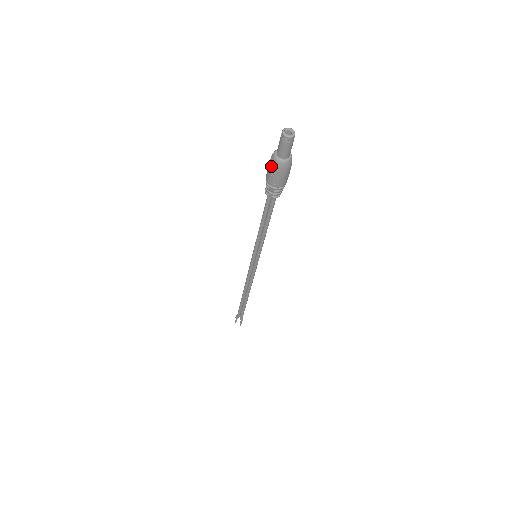
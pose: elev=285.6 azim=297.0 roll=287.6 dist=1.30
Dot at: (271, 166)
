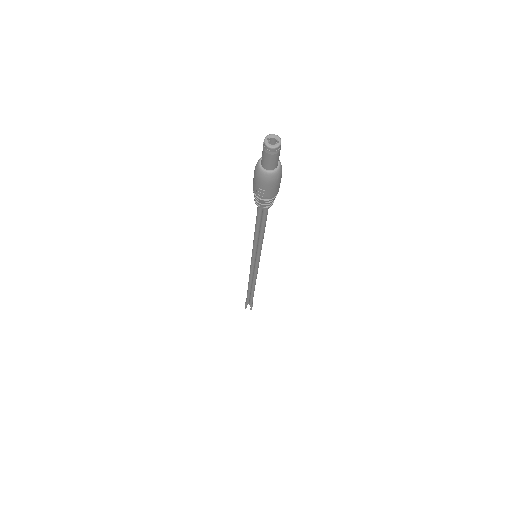
Dot at: (257, 179)
